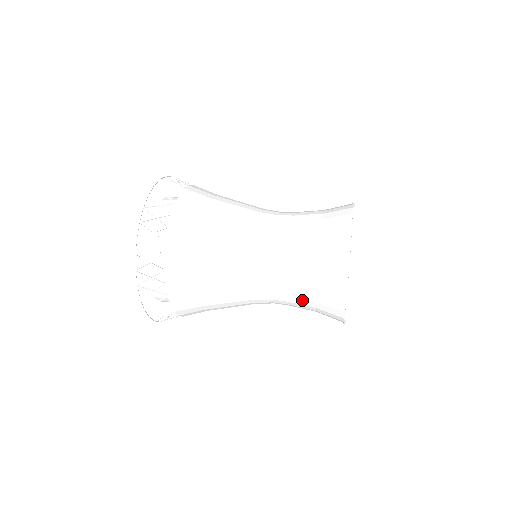
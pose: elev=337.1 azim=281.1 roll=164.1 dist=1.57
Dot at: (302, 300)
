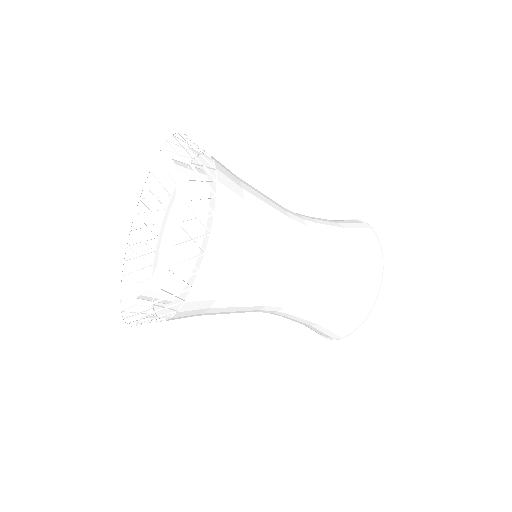
Dot at: (312, 316)
